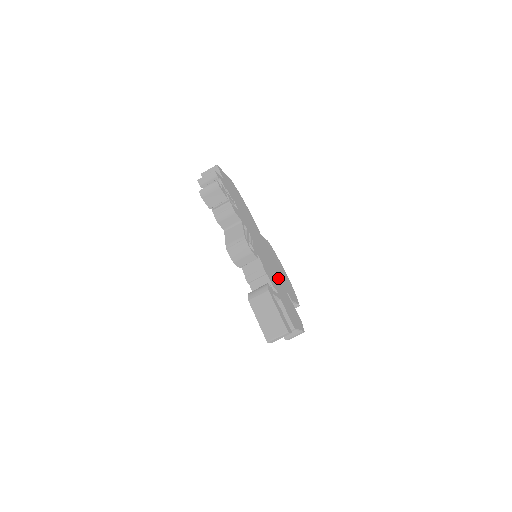
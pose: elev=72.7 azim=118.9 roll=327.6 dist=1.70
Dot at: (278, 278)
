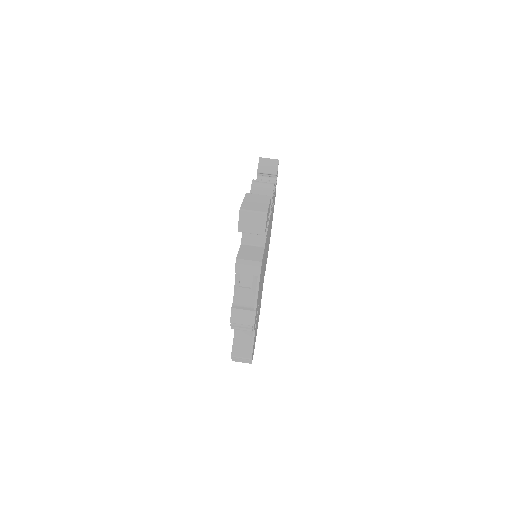
Dot at: occluded
